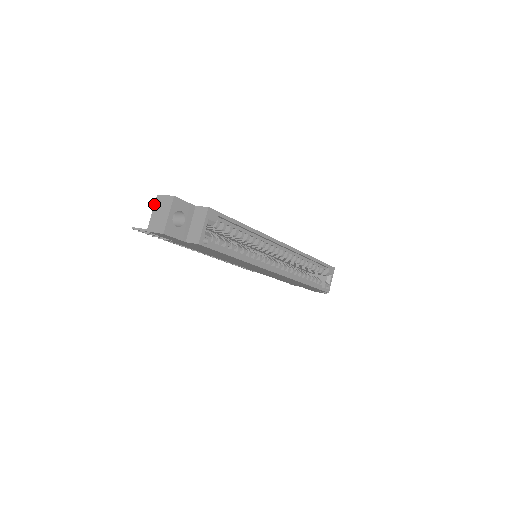
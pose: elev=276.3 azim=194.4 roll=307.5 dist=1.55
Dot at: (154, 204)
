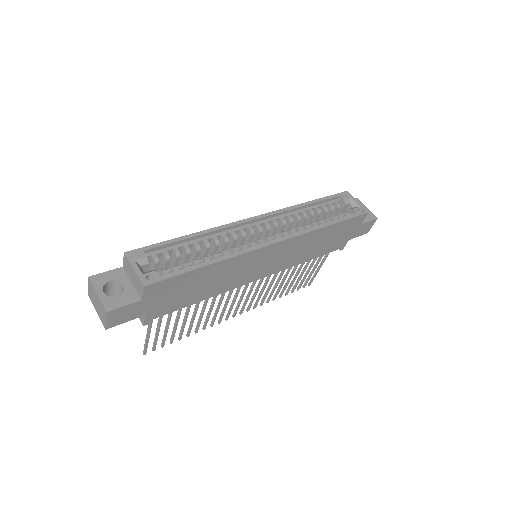
Dot at: occluded
